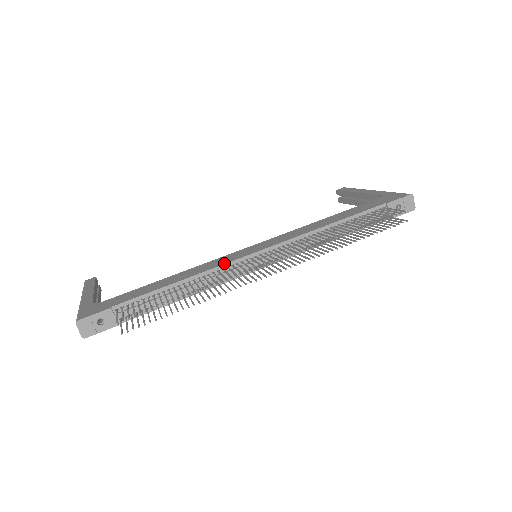
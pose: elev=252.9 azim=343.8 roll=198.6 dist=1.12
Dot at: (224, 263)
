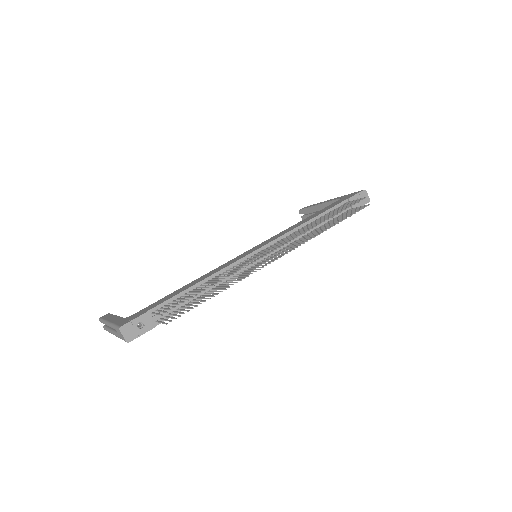
Dot at: (234, 262)
